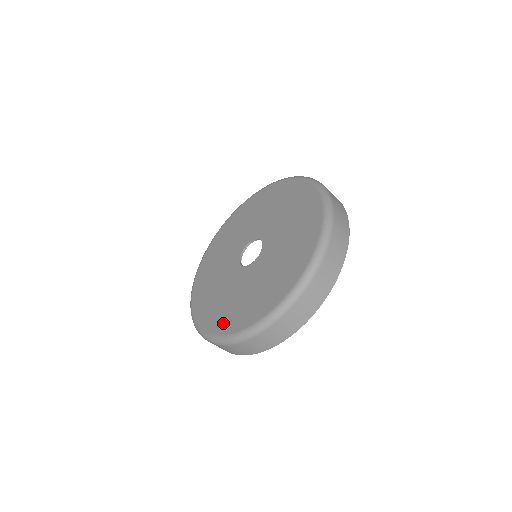
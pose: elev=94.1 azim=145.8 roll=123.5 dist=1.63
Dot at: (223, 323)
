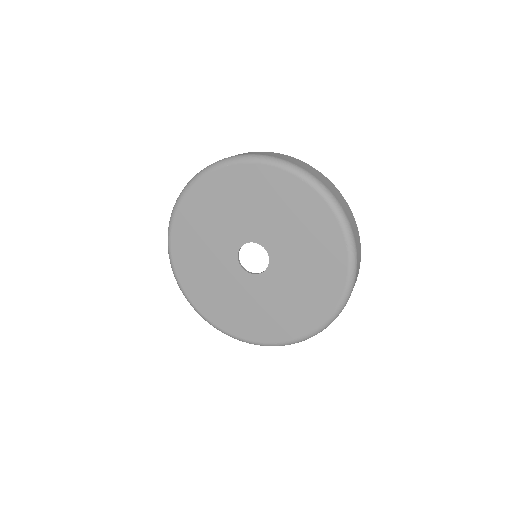
Dot at: (312, 316)
